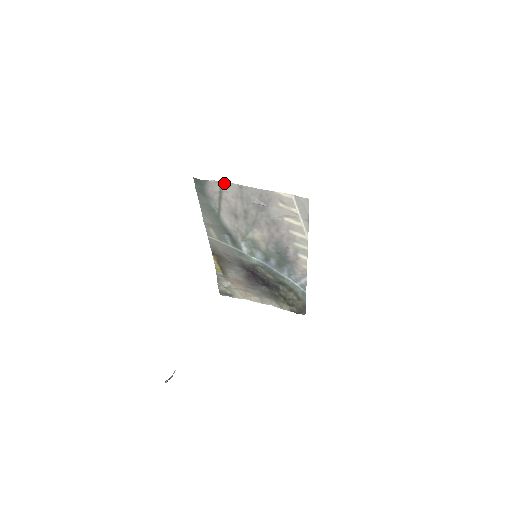
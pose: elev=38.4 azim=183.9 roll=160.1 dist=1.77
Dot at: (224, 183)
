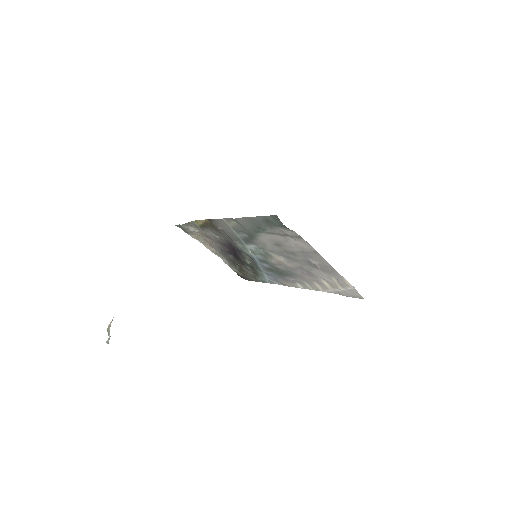
Dot at: (303, 239)
